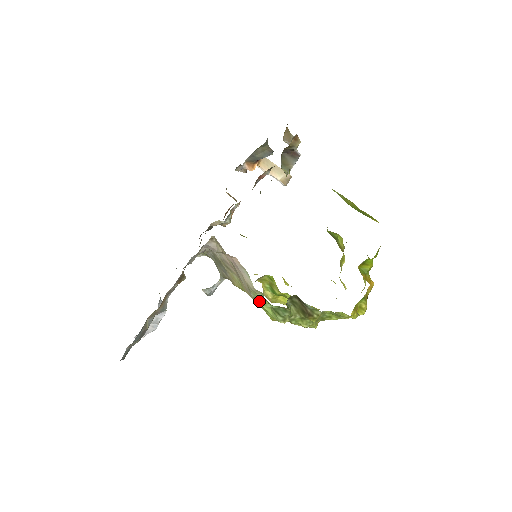
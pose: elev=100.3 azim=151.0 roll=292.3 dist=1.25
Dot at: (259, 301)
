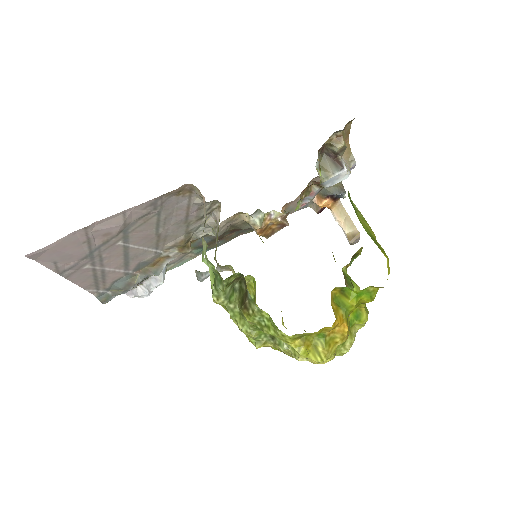
Dot at: occluded
